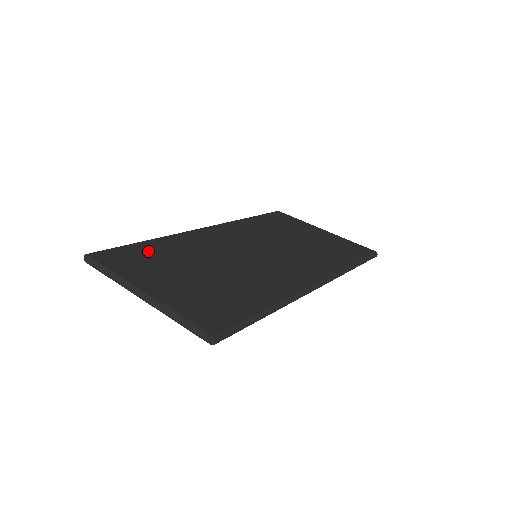
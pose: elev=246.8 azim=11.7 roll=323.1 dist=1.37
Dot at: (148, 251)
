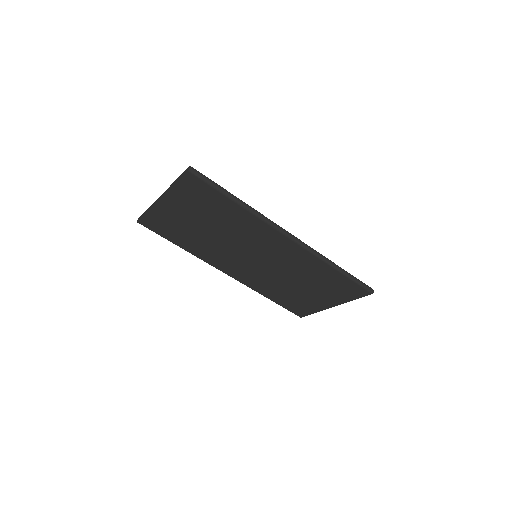
Dot at: occluded
